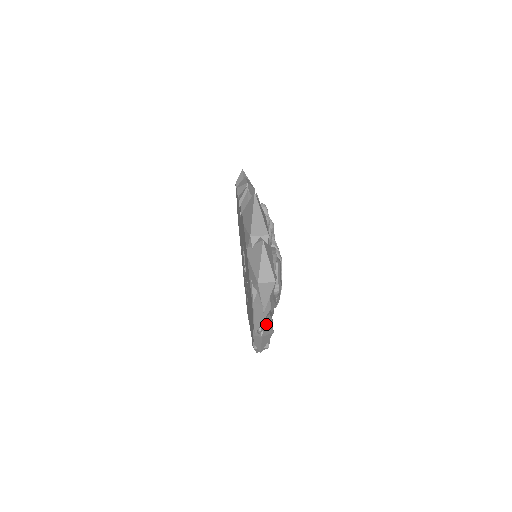
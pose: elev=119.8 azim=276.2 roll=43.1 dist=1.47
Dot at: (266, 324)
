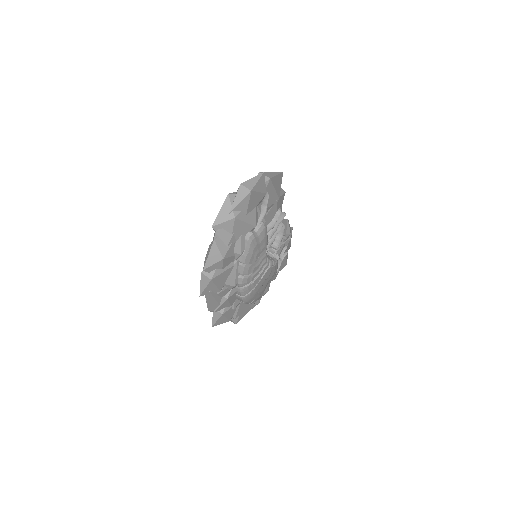
Dot at: (224, 238)
